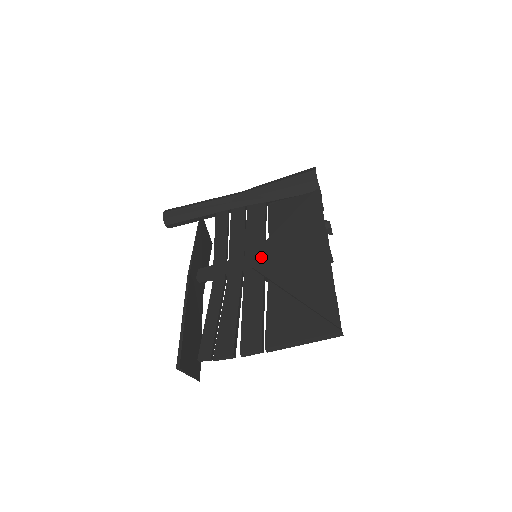
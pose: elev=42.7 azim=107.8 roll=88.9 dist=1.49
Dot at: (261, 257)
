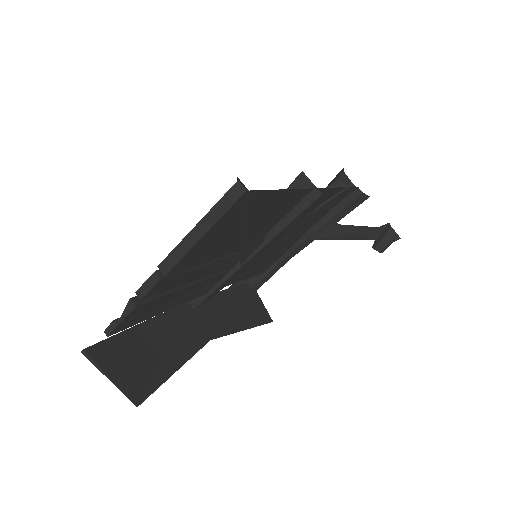
Dot at: occluded
